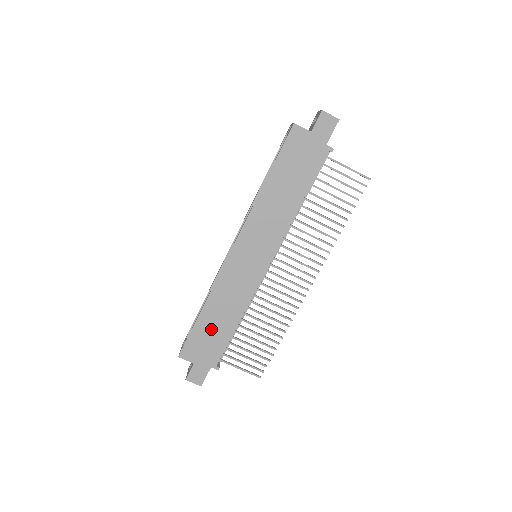
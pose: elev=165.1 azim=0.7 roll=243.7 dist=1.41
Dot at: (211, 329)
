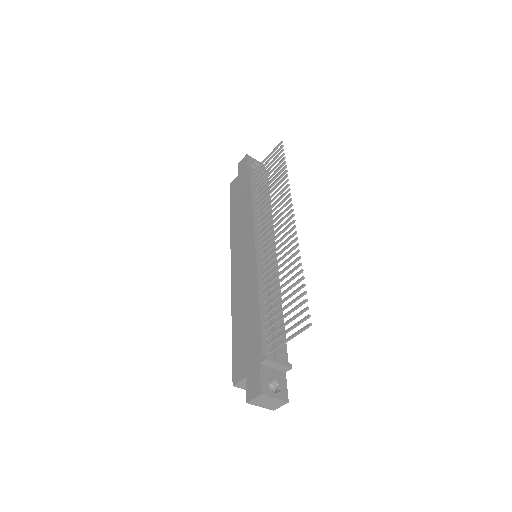
Dot at: (244, 331)
